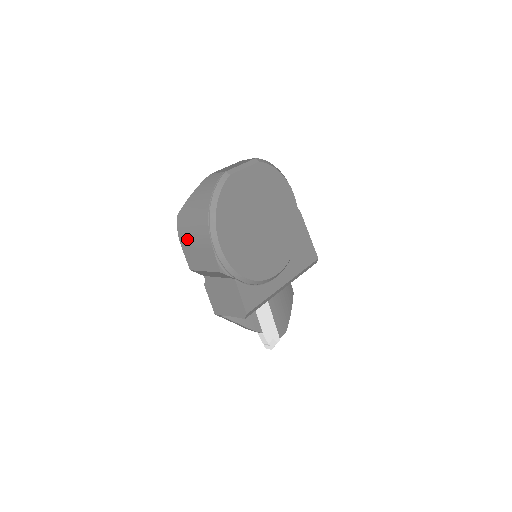
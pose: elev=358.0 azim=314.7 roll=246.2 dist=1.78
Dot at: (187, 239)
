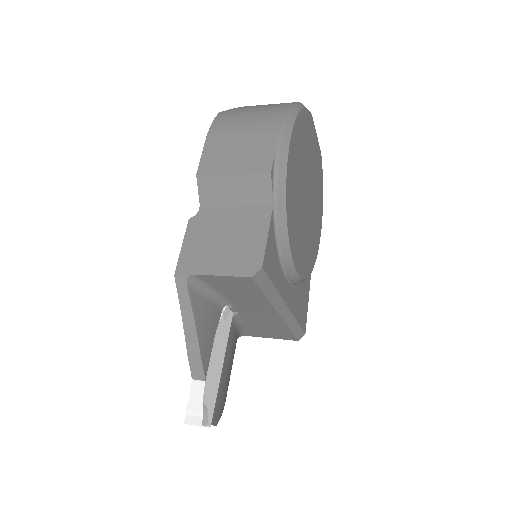
Dot at: (228, 130)
